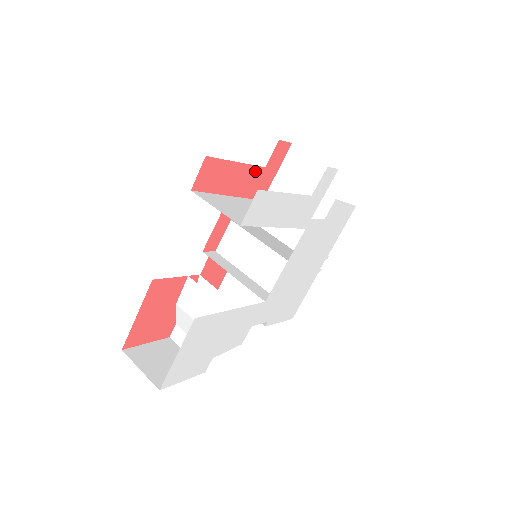
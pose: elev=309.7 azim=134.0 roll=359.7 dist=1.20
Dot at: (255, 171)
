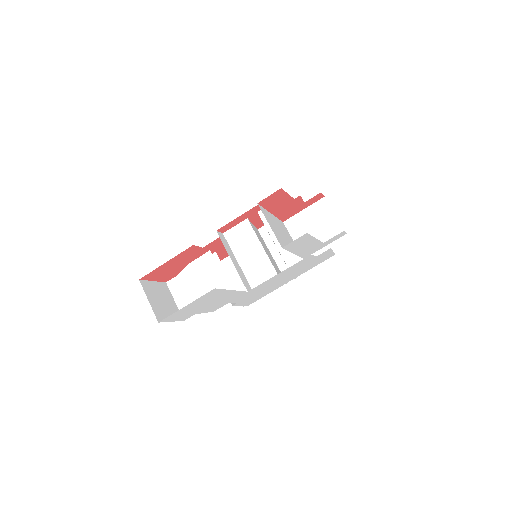
Dot at: (295, 204)
